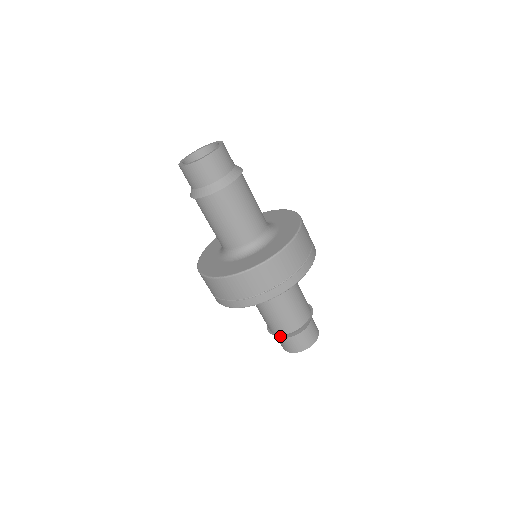
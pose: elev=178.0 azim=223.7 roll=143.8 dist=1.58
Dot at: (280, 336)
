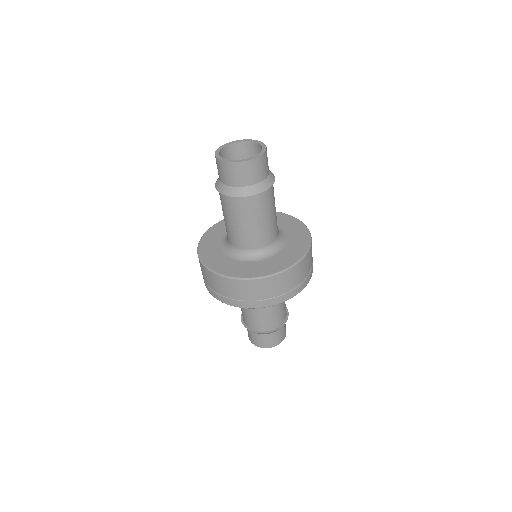
Dot at: (266, 333)
